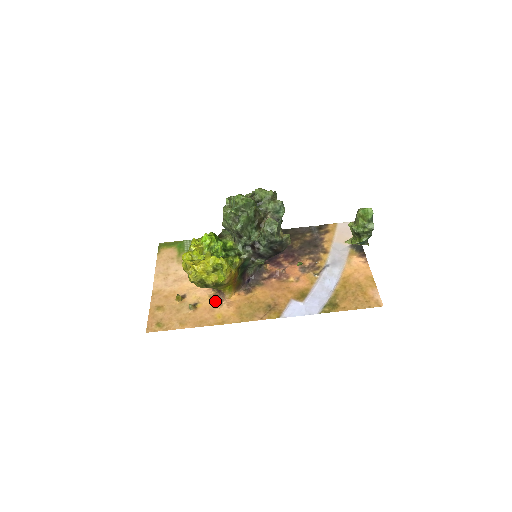
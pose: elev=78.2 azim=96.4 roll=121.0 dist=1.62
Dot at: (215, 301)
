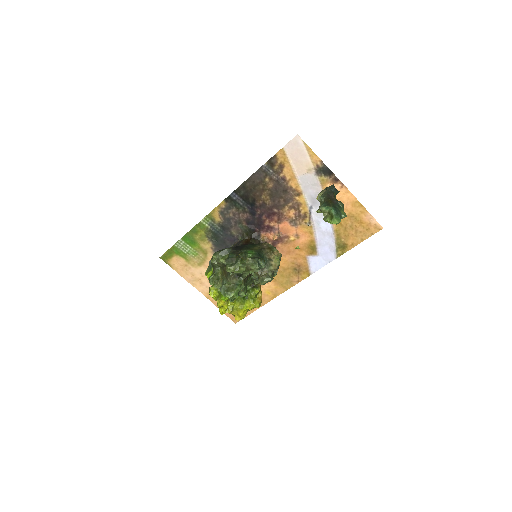
Dot at: occluded
